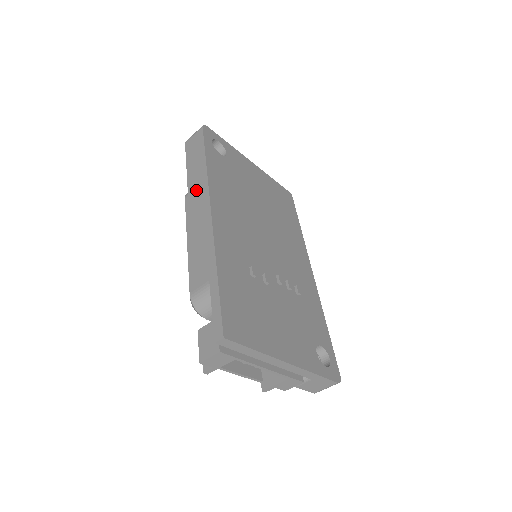
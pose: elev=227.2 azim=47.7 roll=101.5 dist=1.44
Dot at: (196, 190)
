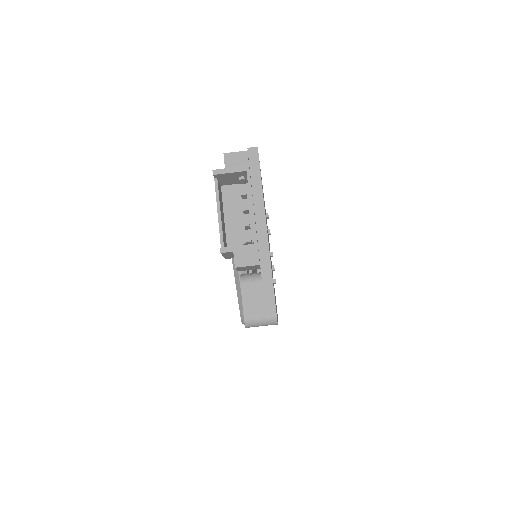
Dot at: occluded
